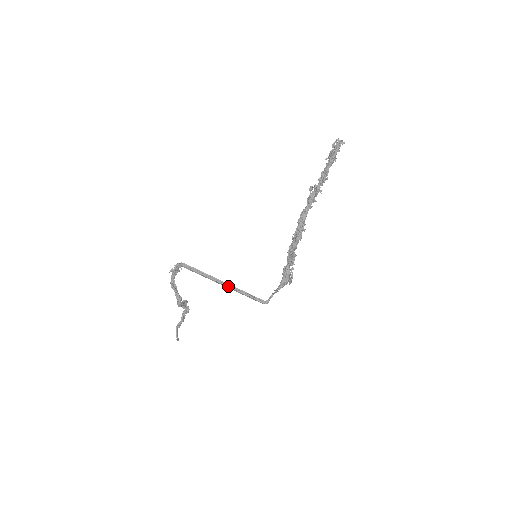
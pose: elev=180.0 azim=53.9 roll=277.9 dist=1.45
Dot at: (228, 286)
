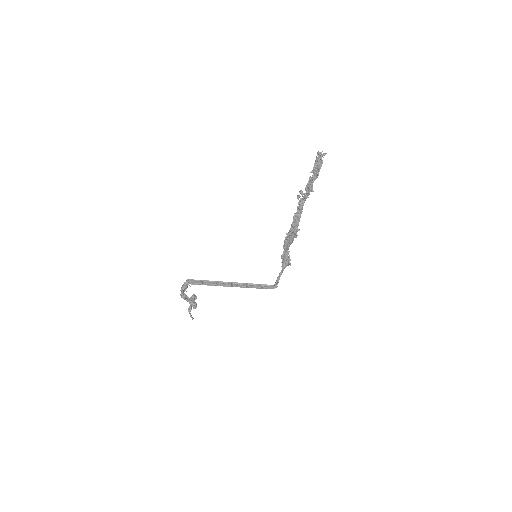
Dot at: (238, 286)
